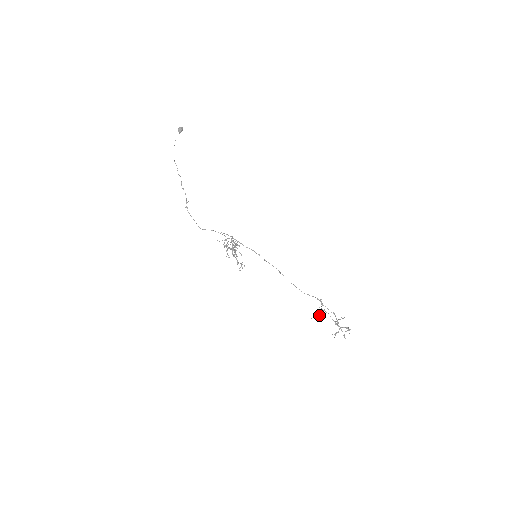
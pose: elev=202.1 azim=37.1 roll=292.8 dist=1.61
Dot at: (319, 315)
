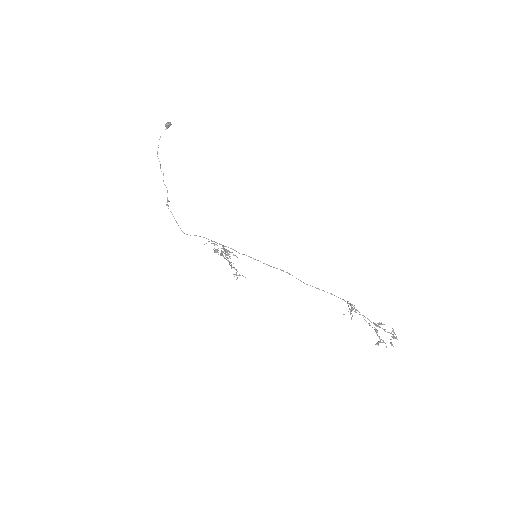
Dot at: occluded
